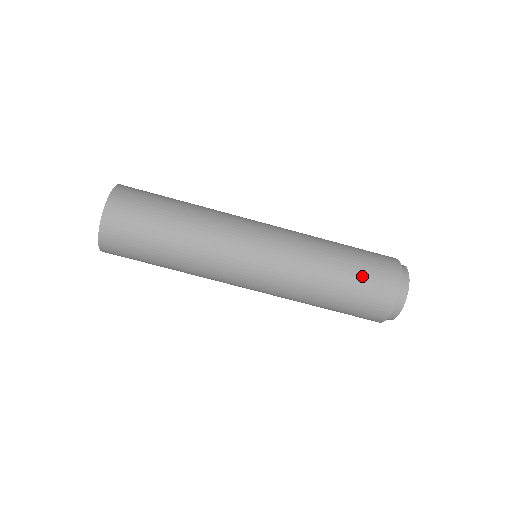
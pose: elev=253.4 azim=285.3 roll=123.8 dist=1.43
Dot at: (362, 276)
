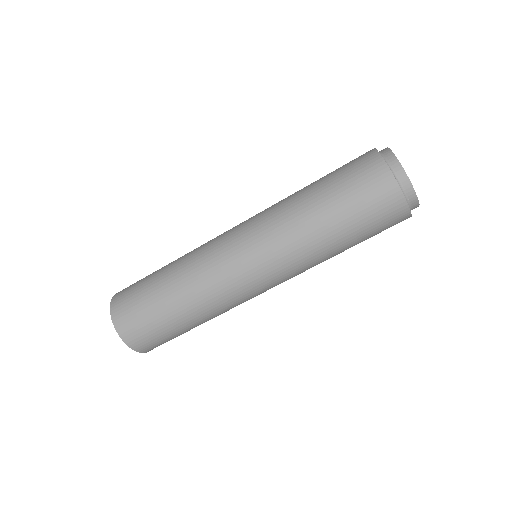
Dot at: (360, 221)
